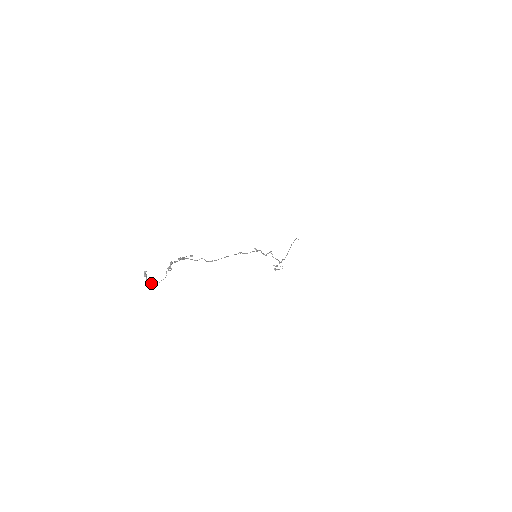
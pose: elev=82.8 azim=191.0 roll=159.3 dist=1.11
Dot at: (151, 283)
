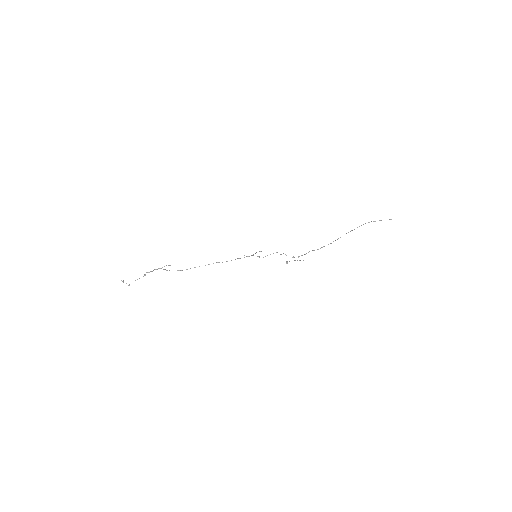
Dot at: occluded
